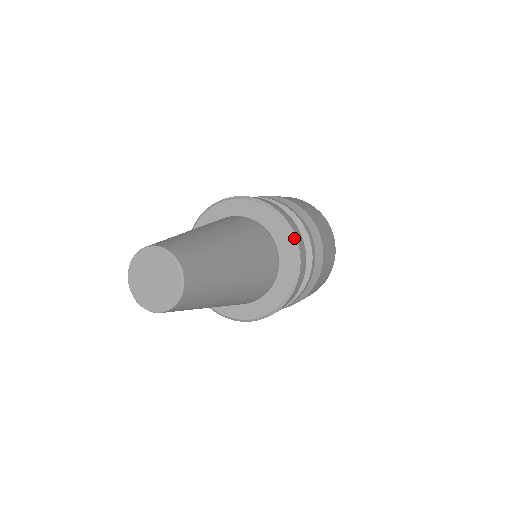
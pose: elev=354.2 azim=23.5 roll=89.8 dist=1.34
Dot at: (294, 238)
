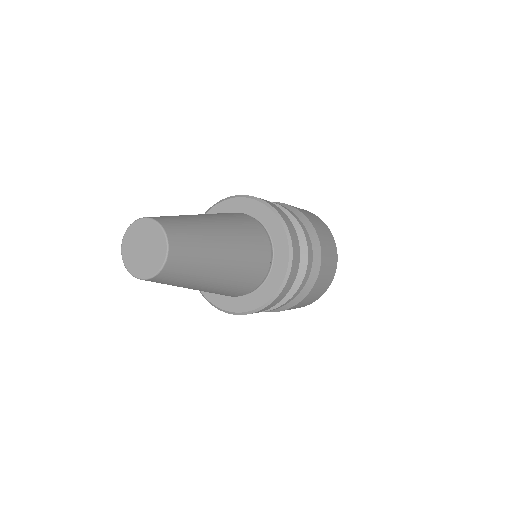
Dot at: (278, 215)
